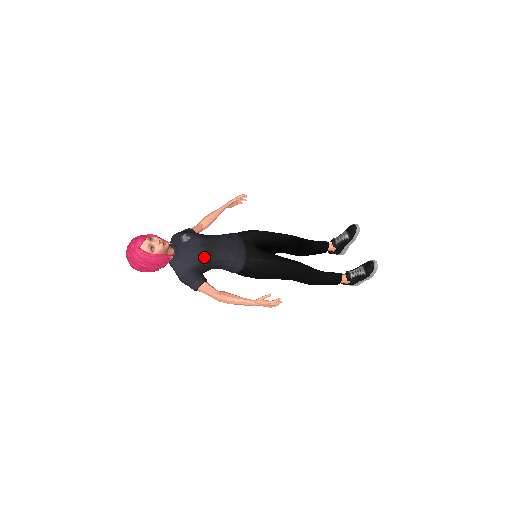
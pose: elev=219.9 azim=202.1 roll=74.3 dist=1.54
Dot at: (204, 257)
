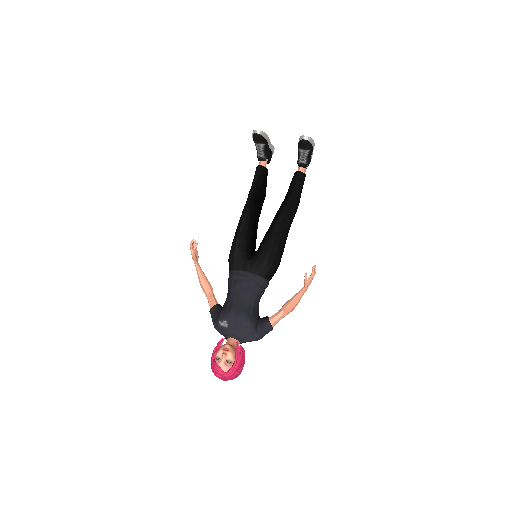
Dot at: (249, 317)
